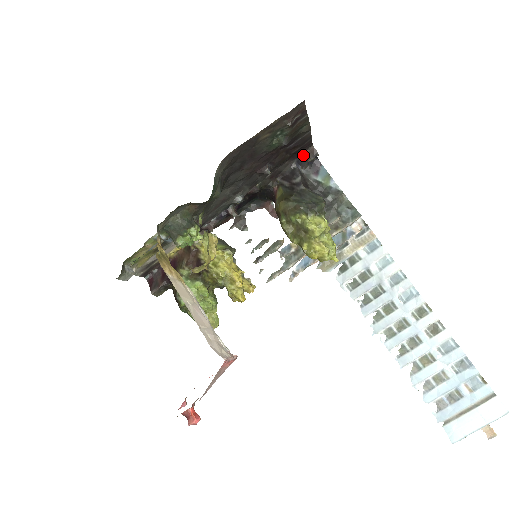
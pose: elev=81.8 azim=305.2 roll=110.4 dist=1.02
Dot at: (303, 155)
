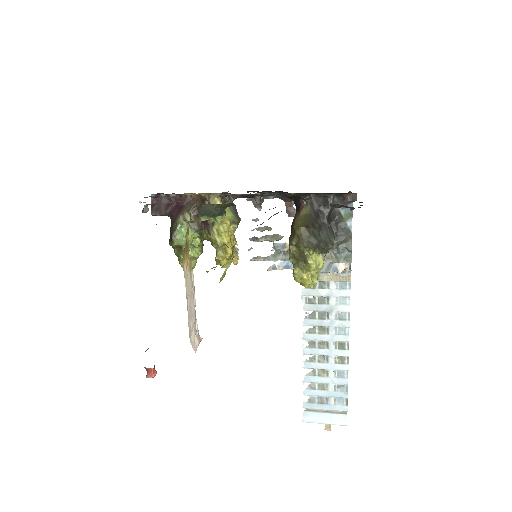
Dot at: (344, 194)
